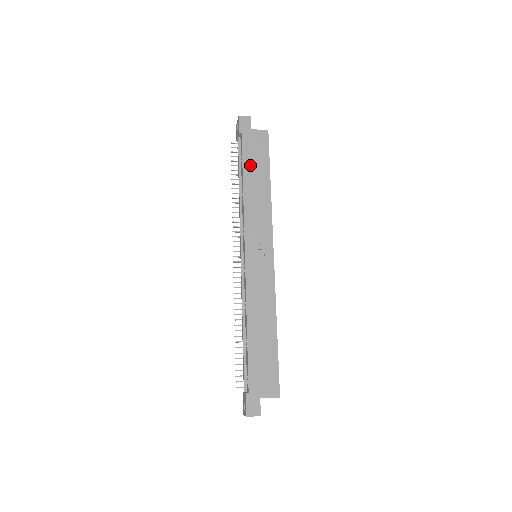
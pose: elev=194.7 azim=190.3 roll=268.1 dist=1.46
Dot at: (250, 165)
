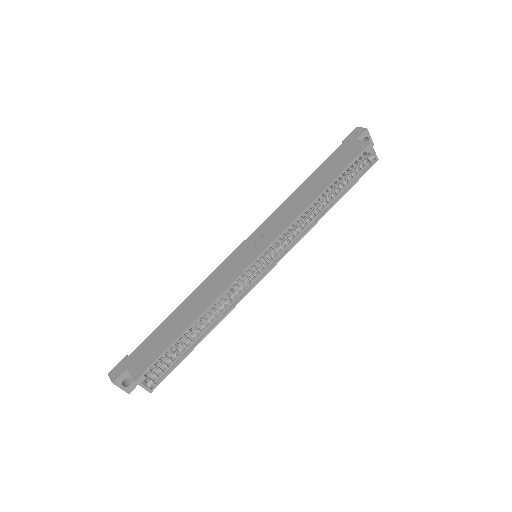
Dot at: (322, 170)
